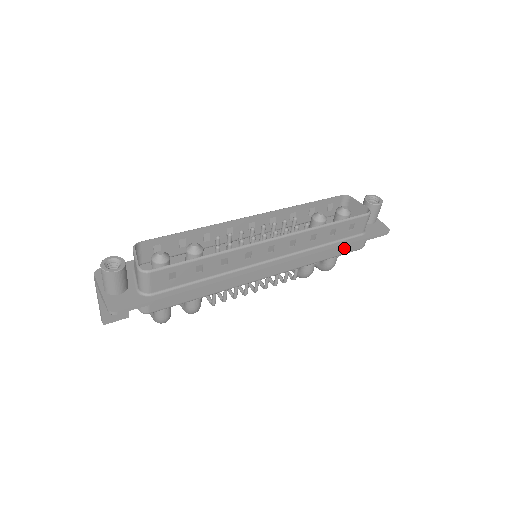
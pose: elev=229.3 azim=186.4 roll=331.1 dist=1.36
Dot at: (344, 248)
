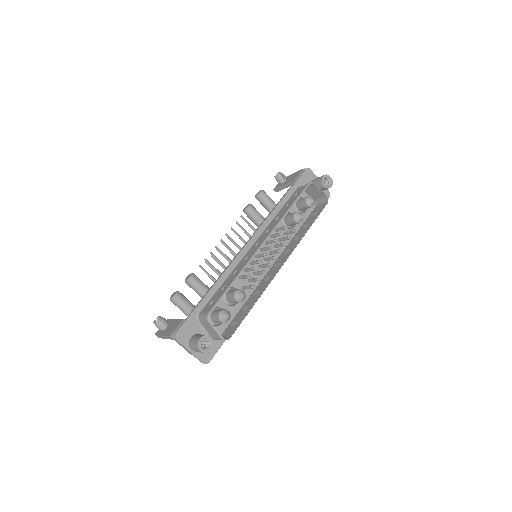
Dot at: occluded
